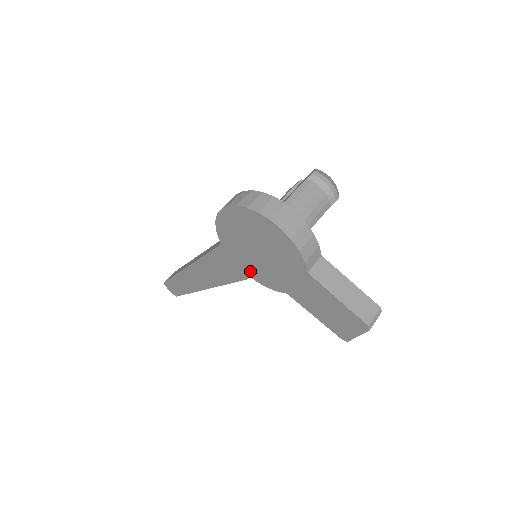
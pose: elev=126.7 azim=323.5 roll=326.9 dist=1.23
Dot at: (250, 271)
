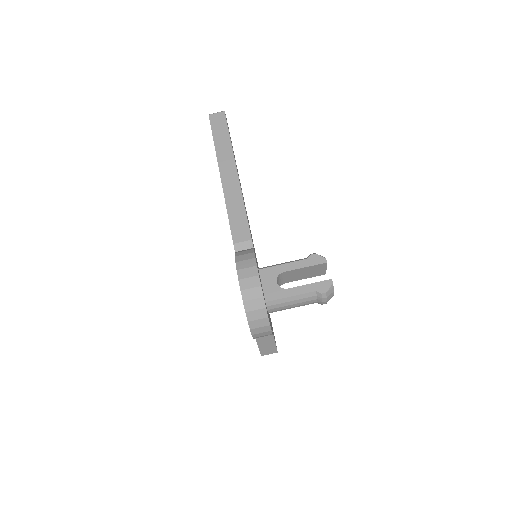
Dot at: occluded
